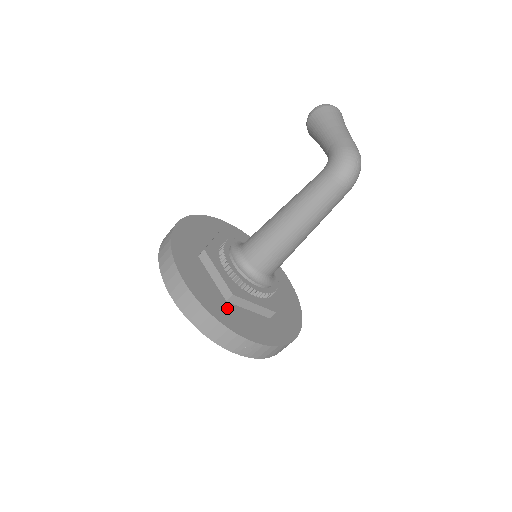
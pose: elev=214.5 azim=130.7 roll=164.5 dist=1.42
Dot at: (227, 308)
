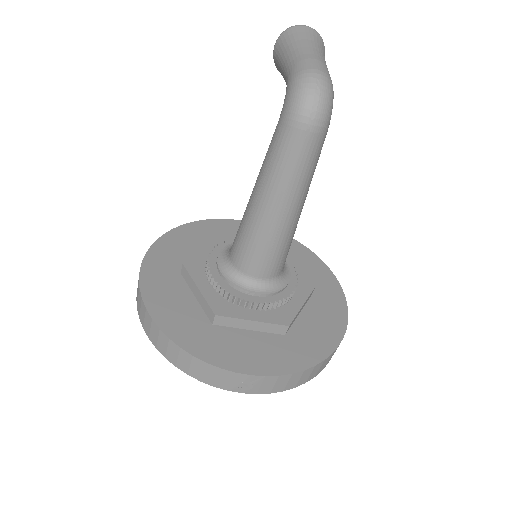
Dot at: (211, 334)
